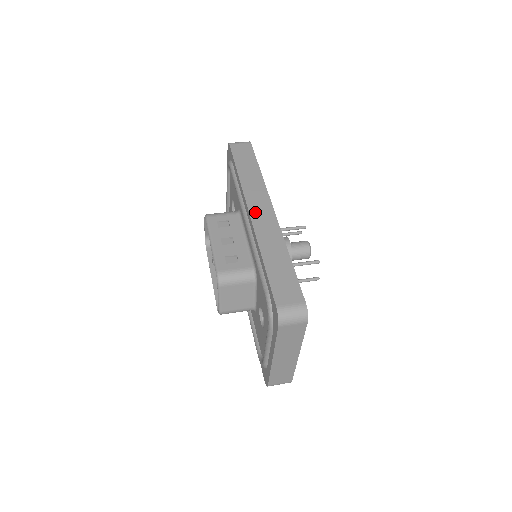
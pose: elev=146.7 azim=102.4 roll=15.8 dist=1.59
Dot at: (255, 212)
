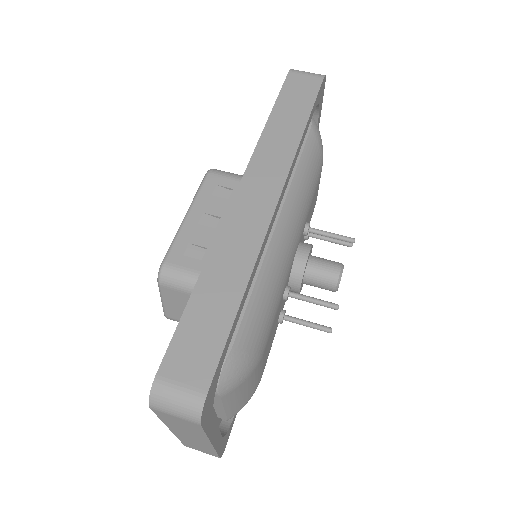
Dot at: (246, 194)
